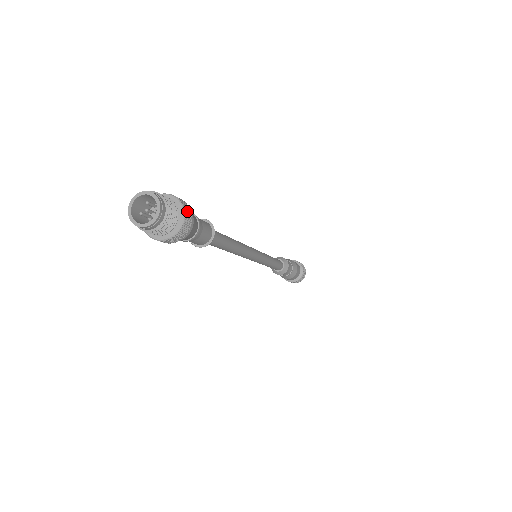
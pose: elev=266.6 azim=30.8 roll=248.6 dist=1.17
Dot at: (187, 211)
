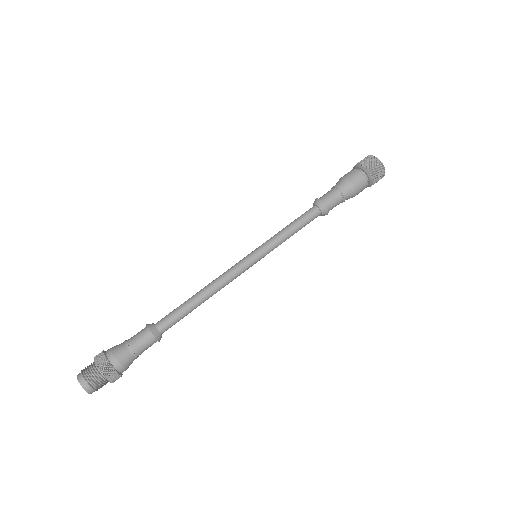
Dot at: (104, 366)
